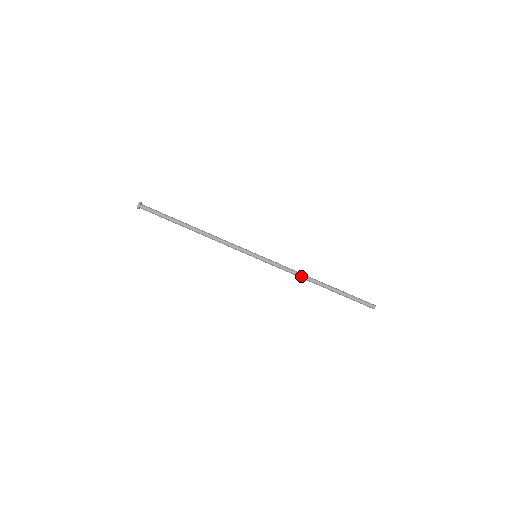
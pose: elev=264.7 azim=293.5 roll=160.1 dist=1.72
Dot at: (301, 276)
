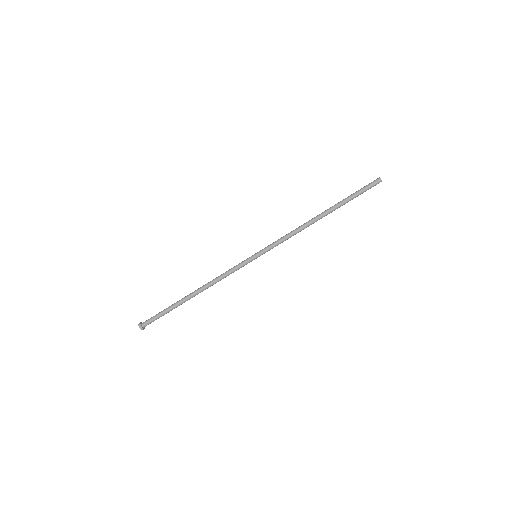
Dot at: occluded
